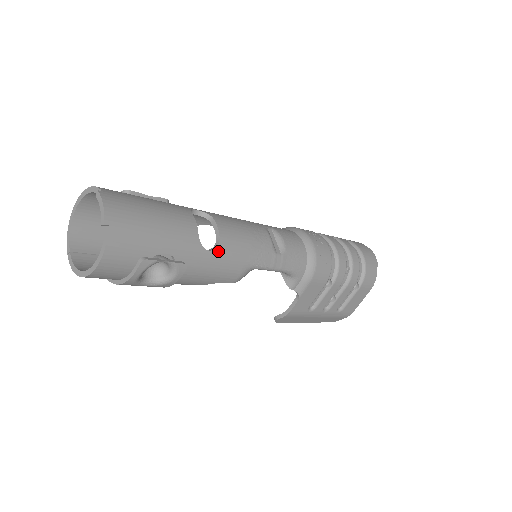
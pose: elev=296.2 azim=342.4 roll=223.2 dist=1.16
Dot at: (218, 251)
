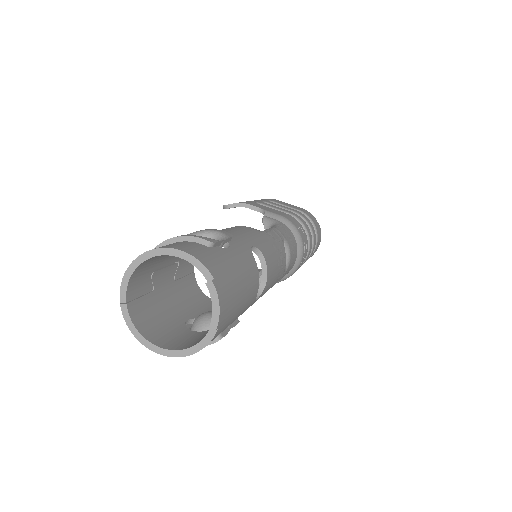
Dot at: (260, 295)
